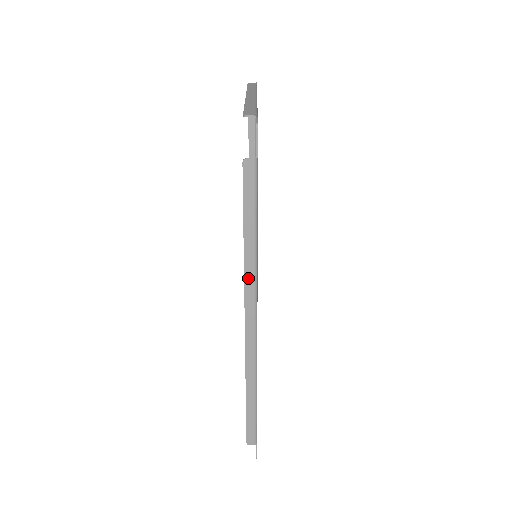
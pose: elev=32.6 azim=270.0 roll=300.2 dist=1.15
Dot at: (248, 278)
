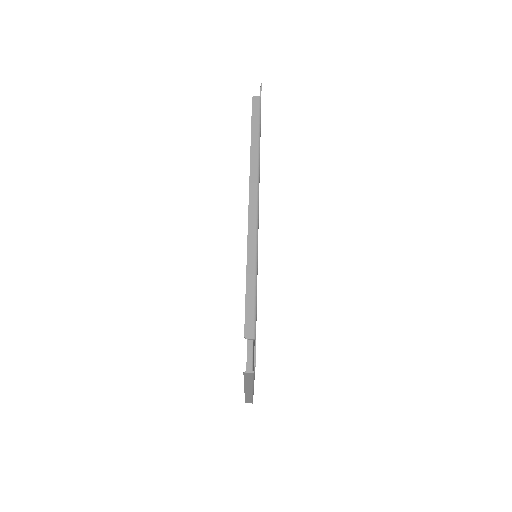
Dot at: (253, 163)
